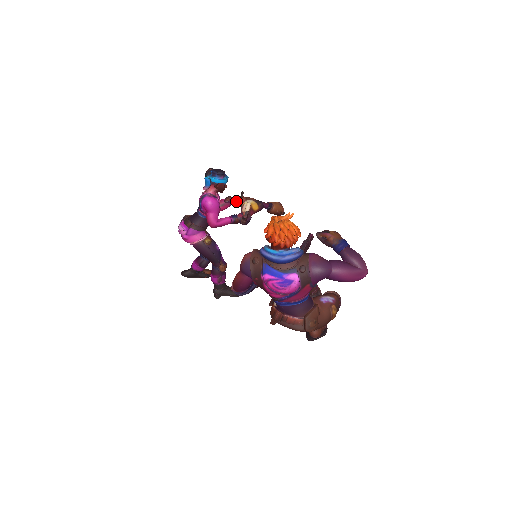
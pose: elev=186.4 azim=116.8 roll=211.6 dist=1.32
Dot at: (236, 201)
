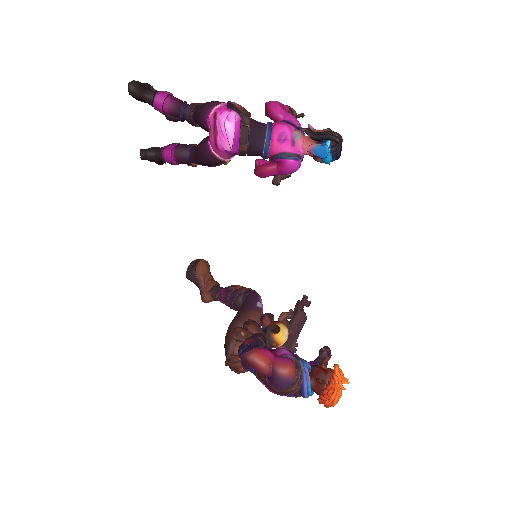
Dot at: occluded
